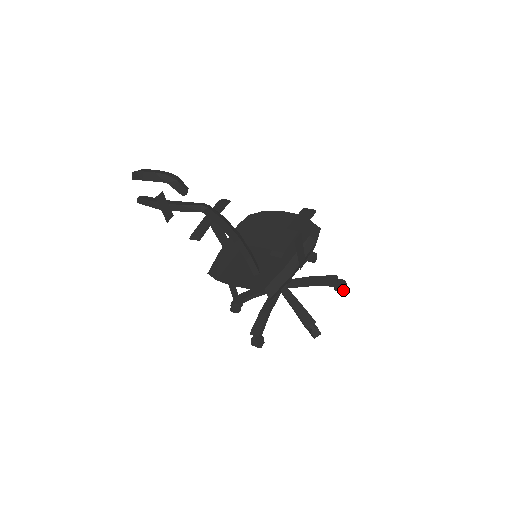
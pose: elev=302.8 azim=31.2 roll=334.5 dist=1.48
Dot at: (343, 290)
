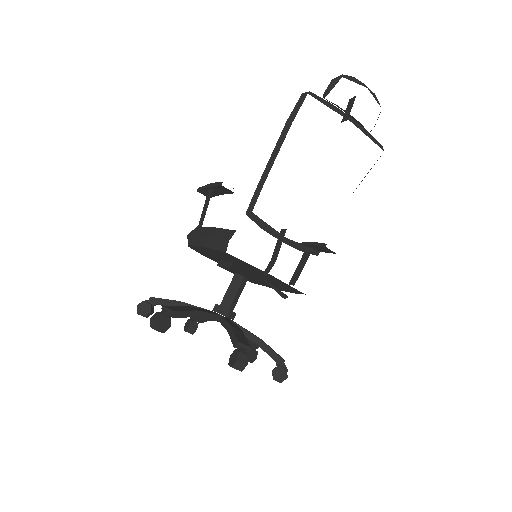
Dot at: (253, 360)
